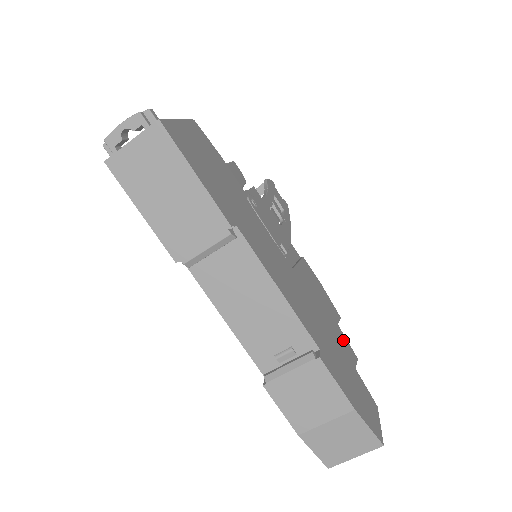
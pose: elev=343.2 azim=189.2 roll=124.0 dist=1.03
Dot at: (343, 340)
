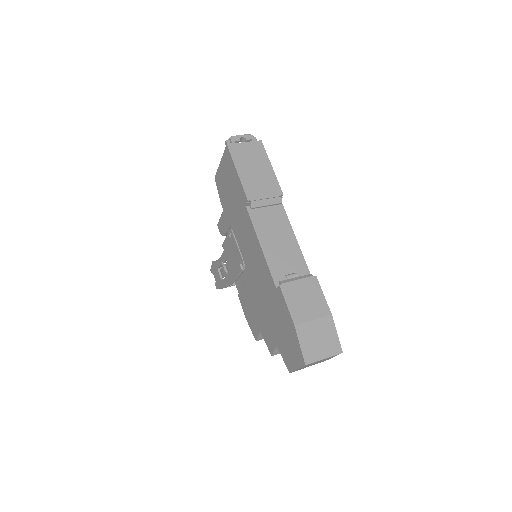
Dot at: occluded
